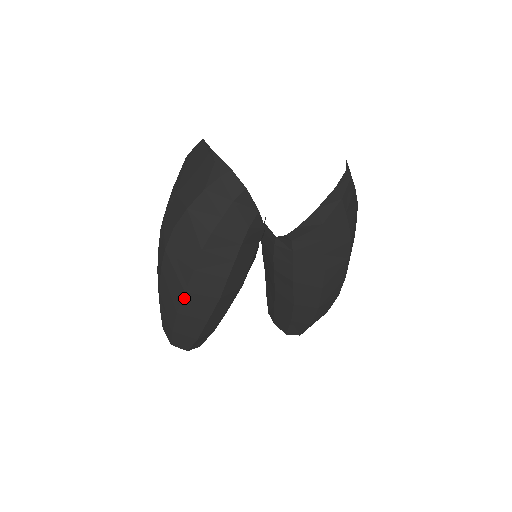
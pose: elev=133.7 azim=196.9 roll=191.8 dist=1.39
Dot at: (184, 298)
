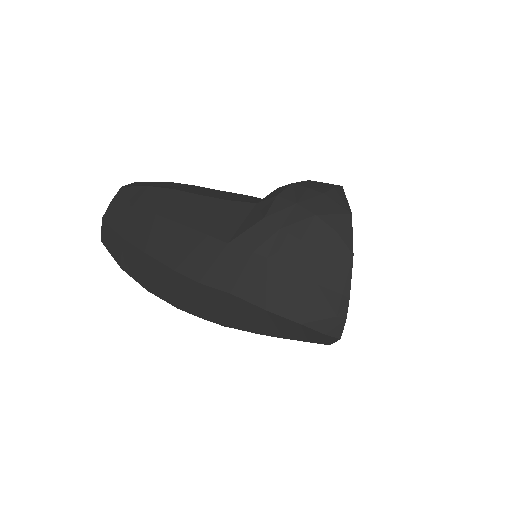
Dot at: occluded
